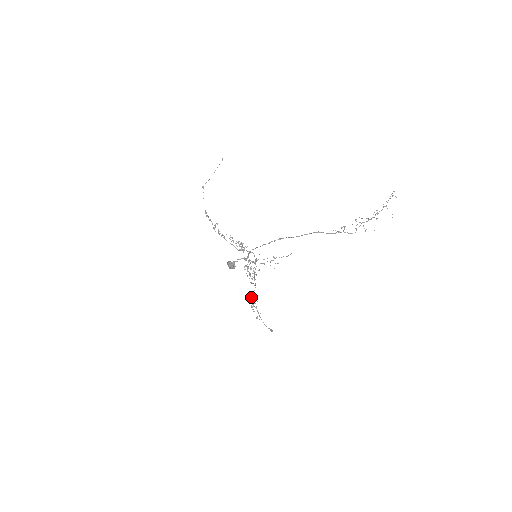
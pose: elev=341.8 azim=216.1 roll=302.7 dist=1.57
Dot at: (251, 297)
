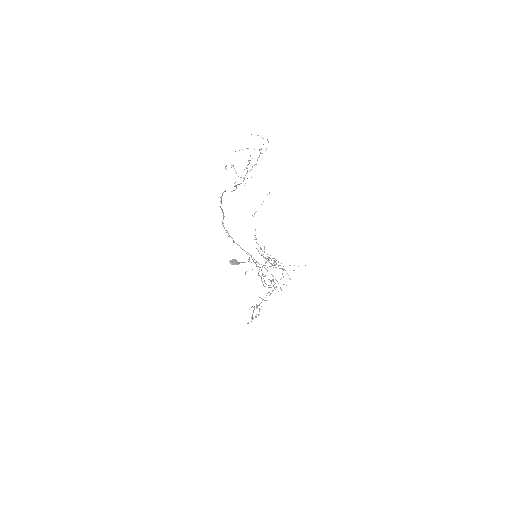
Dot at: occluded
